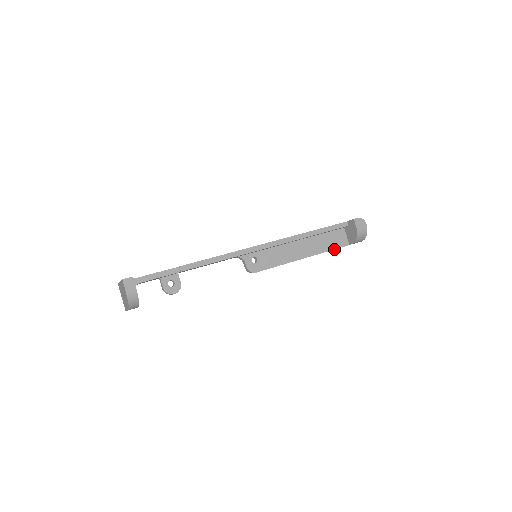
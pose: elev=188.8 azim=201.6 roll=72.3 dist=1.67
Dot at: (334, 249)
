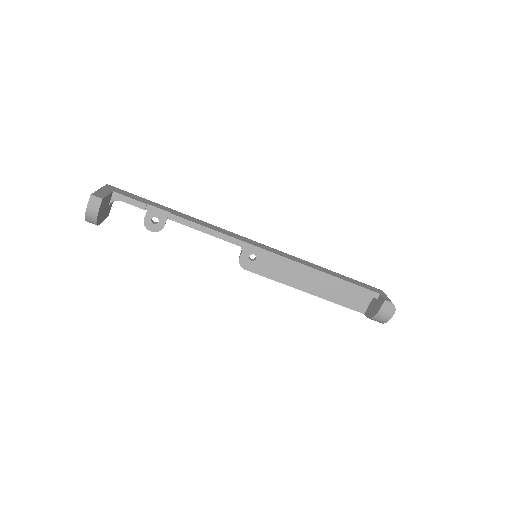
Dot at: (344, 306)
